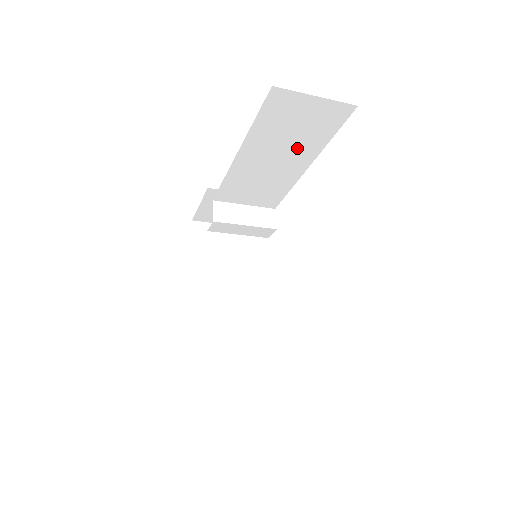
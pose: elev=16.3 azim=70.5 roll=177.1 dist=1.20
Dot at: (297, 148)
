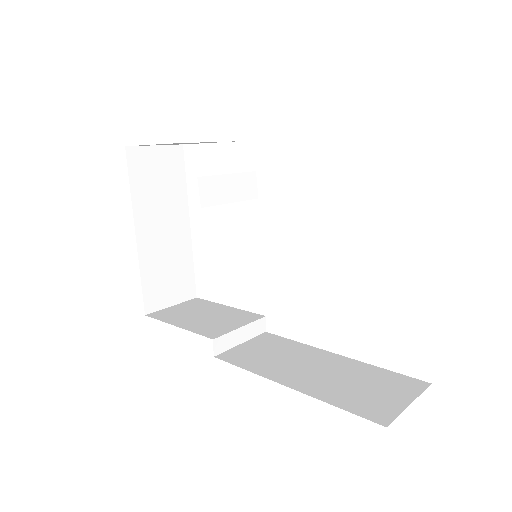
Dot at: occluded
